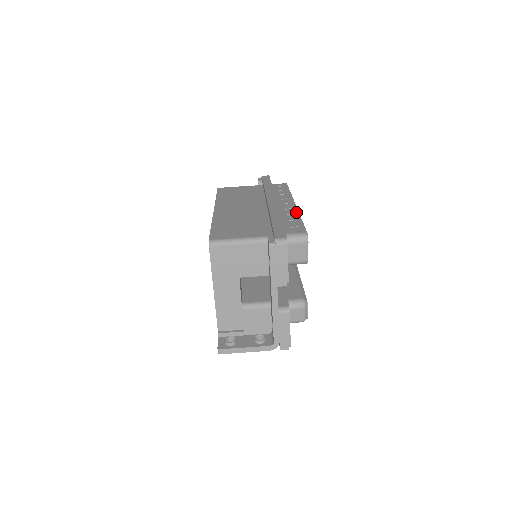
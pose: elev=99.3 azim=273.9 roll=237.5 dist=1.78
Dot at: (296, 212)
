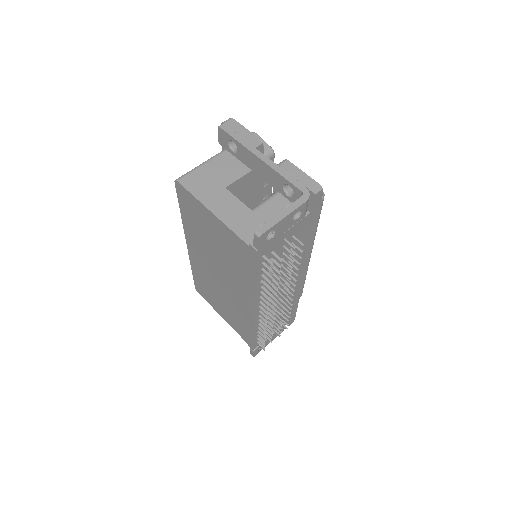
Dot at: occluded
